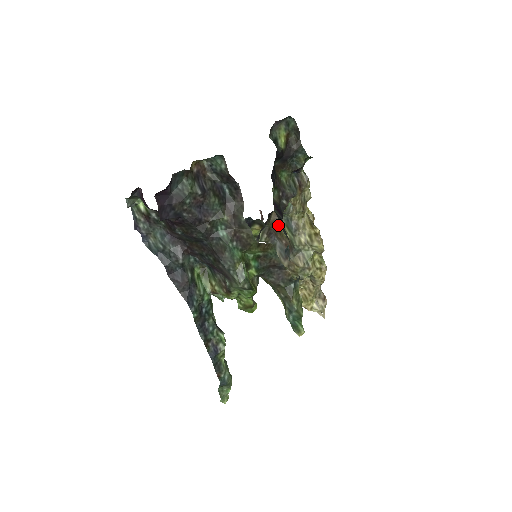
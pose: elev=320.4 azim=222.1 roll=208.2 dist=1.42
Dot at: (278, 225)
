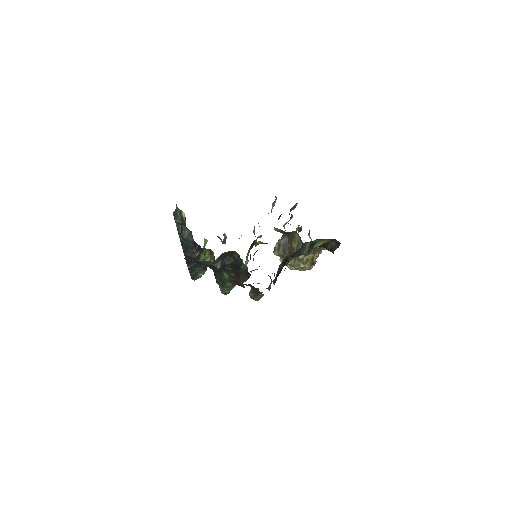
Dot at: (294, 235)
